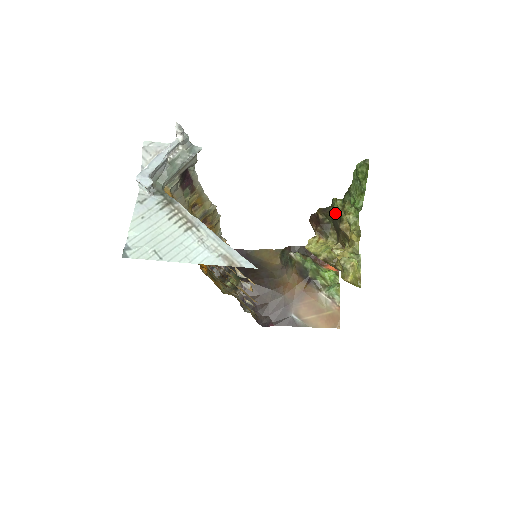
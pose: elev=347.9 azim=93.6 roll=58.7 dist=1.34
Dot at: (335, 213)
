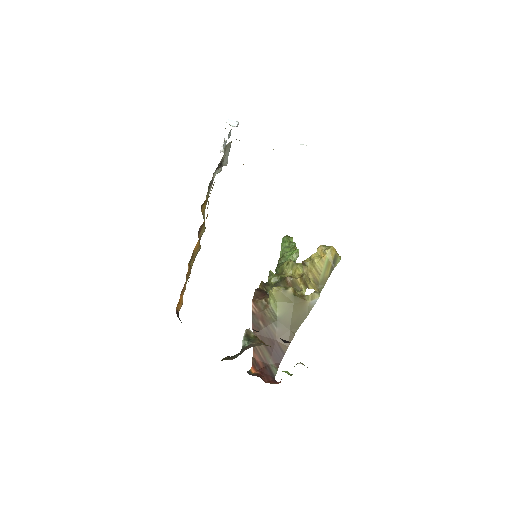
Dot at: (273, 284)
